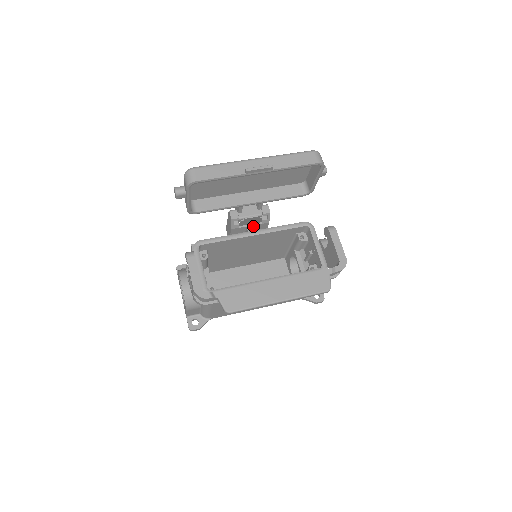
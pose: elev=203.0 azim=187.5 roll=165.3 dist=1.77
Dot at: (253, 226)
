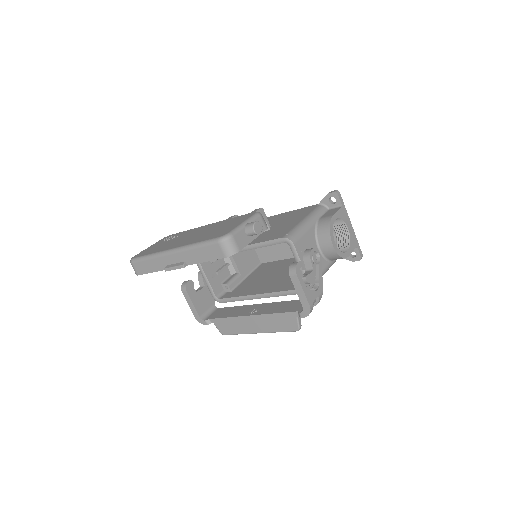
Dot at: occluded
